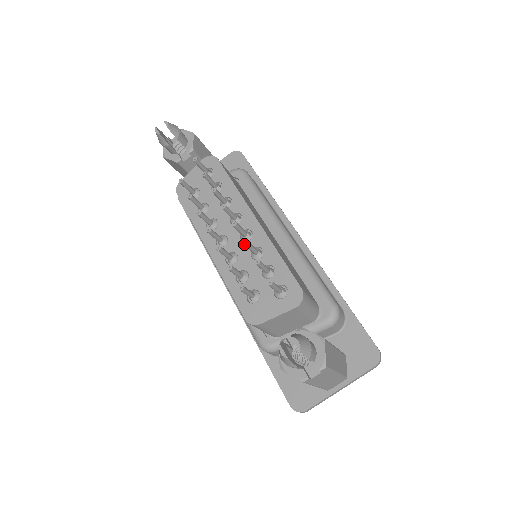
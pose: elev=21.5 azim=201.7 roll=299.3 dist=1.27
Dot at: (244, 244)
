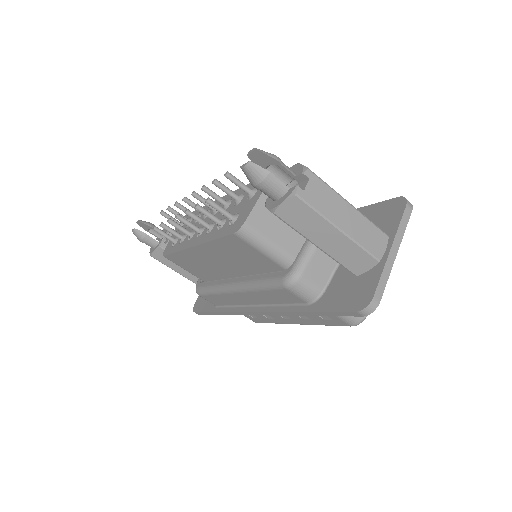
Dot at: (202, 188)
